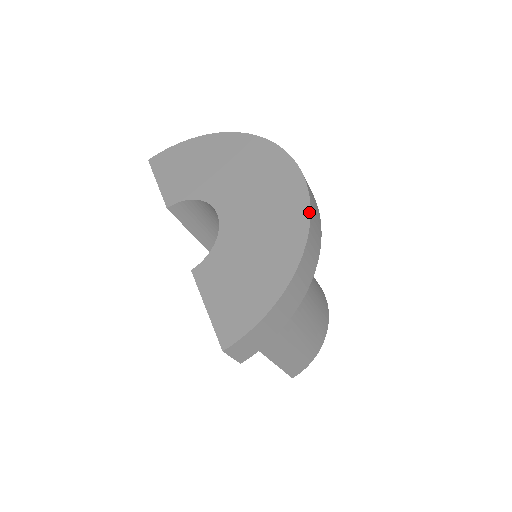
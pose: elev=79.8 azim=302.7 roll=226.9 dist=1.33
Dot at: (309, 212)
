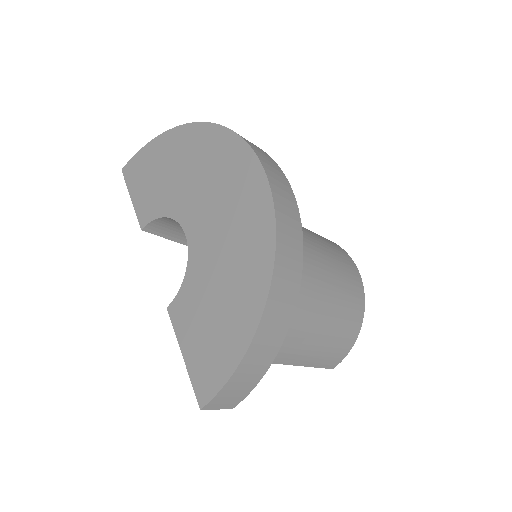
Dot at: (274, 227)
